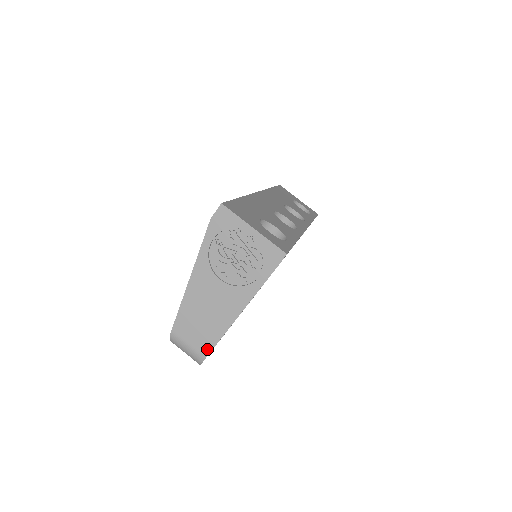
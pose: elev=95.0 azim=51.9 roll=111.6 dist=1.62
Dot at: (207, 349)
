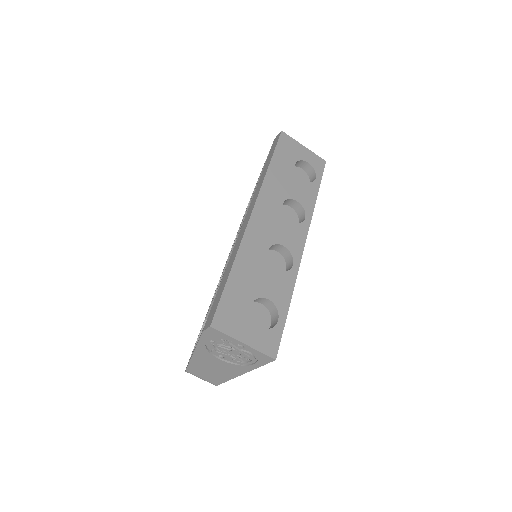
Dot at: (217, 383)
